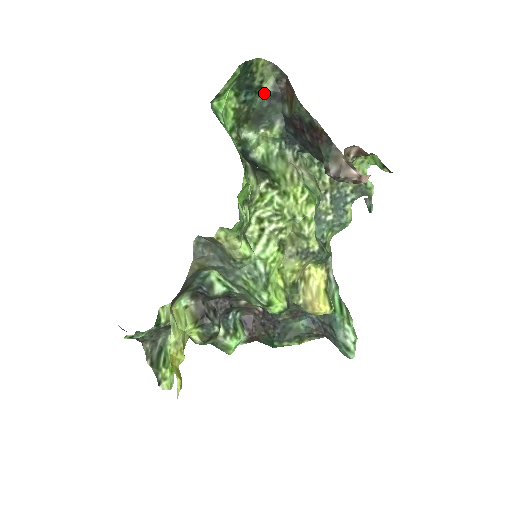
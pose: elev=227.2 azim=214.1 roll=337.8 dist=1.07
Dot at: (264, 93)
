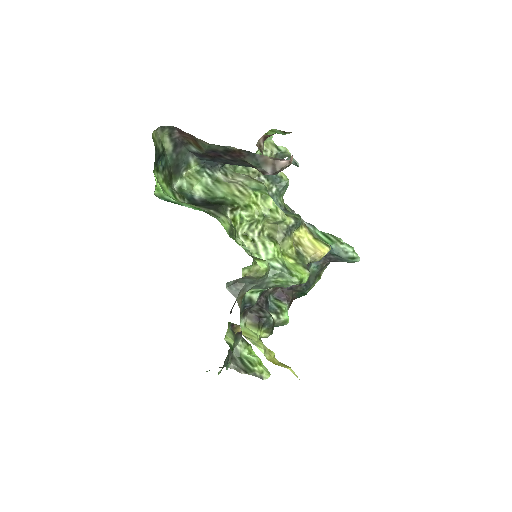
Dot at: (168, 150)
